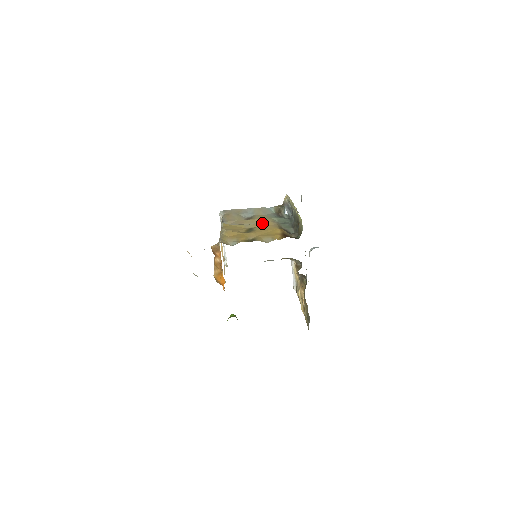
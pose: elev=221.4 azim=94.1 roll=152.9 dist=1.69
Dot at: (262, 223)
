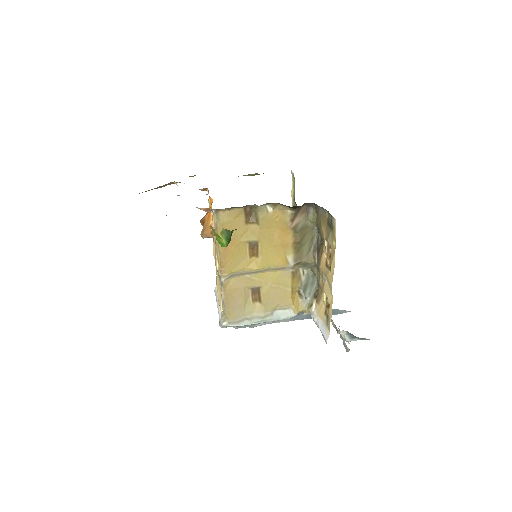
Dot at: occluded
